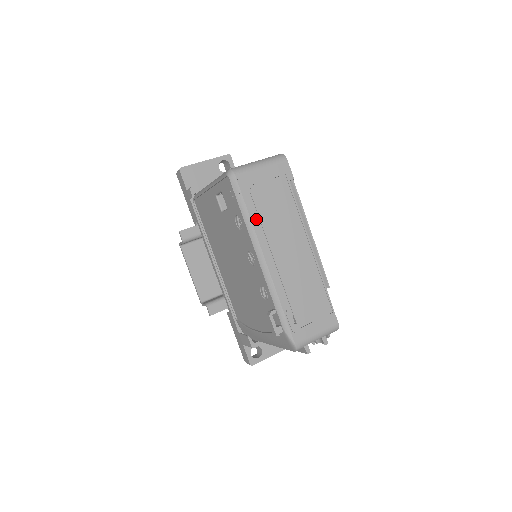
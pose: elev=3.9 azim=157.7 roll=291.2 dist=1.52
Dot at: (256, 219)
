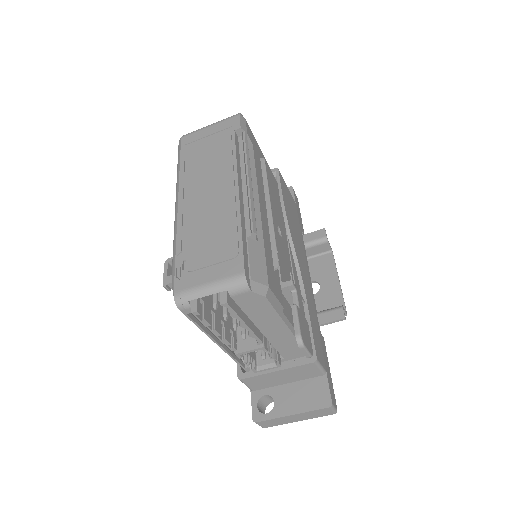
Dot at: (186, 168)
